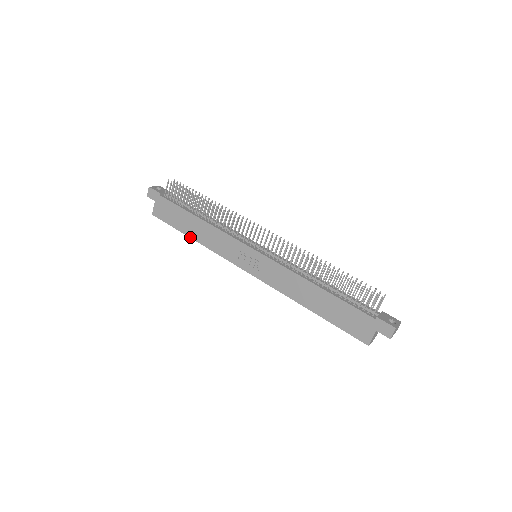
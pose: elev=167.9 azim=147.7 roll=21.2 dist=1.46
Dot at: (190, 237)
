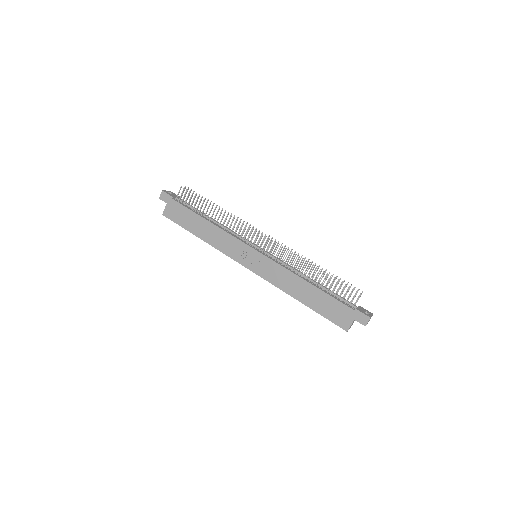
Dot at: (197, 236)
